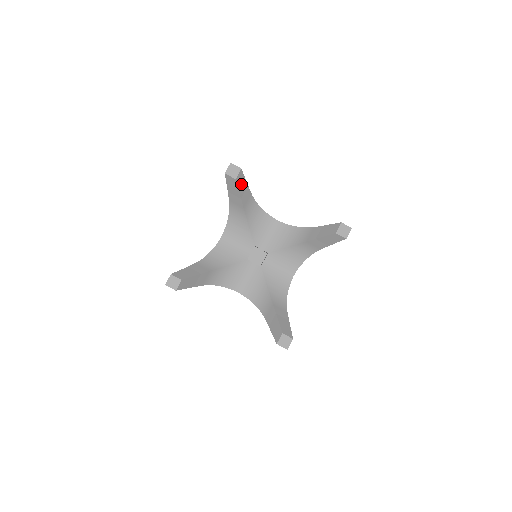
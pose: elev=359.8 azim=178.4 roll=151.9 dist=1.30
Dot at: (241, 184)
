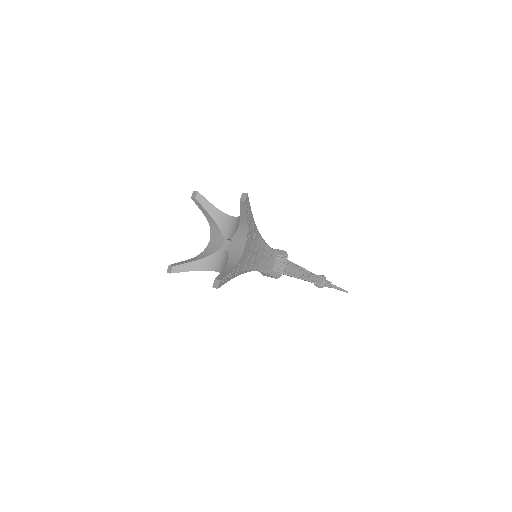
Dot at: (202, 201)
